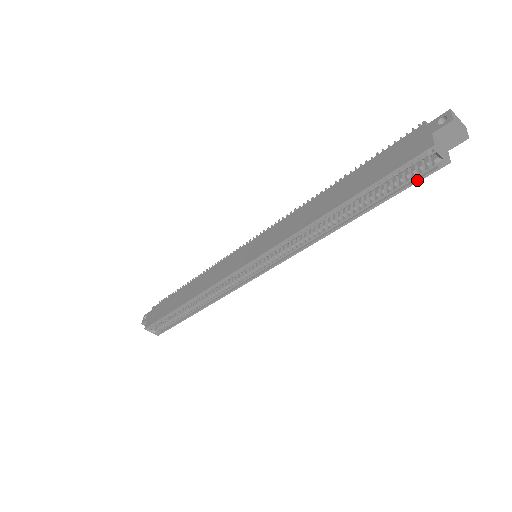
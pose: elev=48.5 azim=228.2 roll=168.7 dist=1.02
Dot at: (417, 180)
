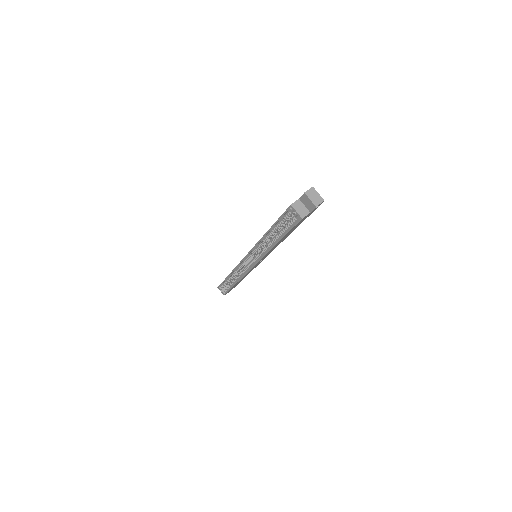
Dot at: (293, 226)
